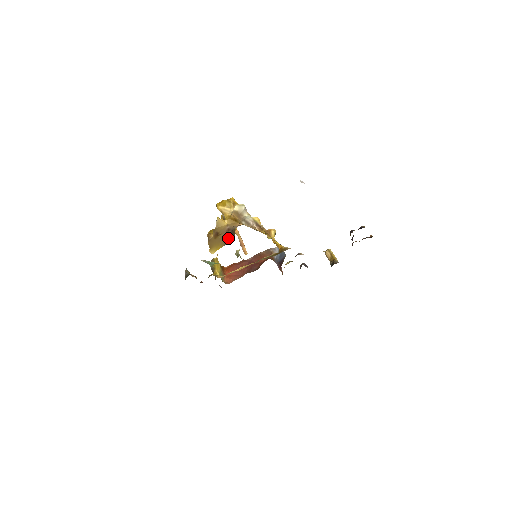
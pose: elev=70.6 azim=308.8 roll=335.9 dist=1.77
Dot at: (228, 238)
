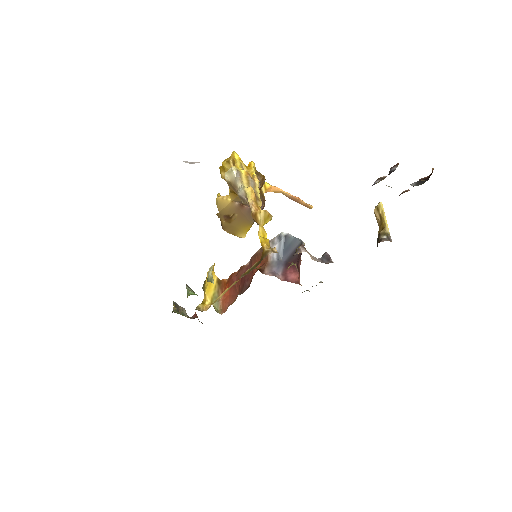
Dot at: occluded
